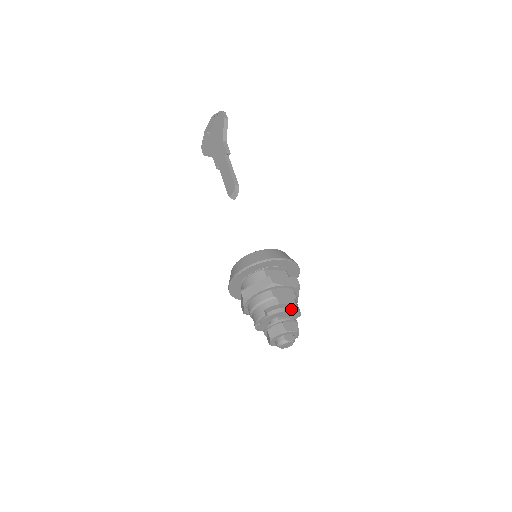
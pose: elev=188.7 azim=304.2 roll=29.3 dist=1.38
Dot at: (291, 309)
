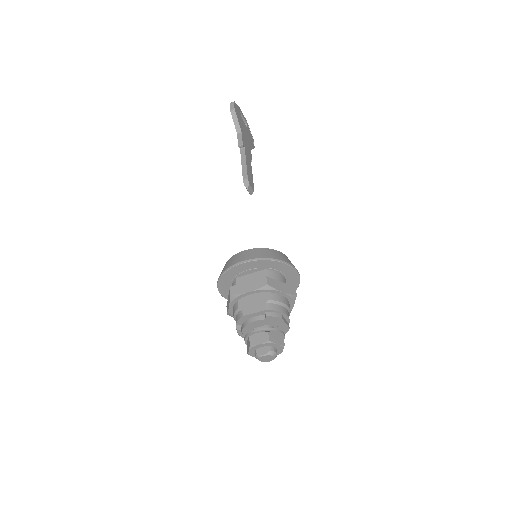
Dot at: (261, 317)
